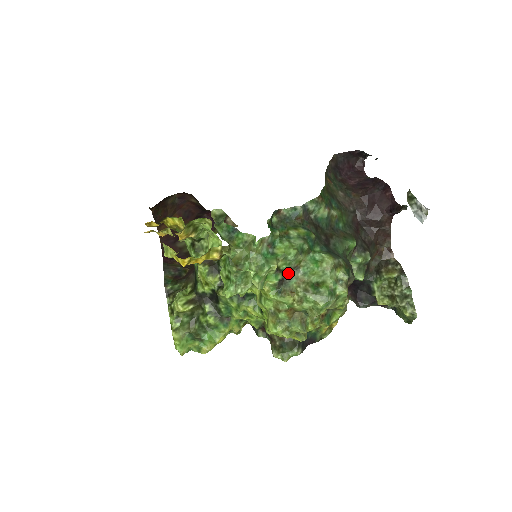
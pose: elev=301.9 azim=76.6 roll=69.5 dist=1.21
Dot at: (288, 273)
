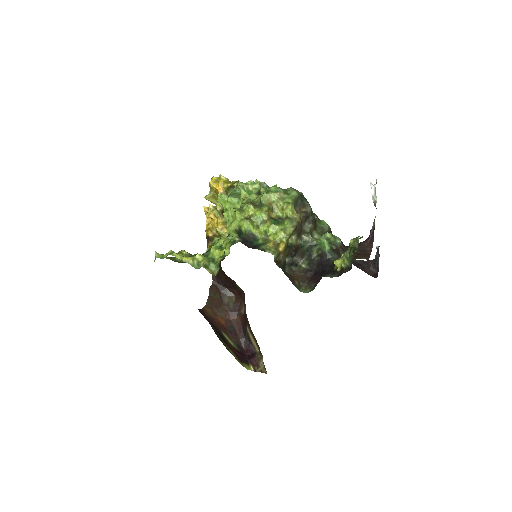
Dot at: occluded
